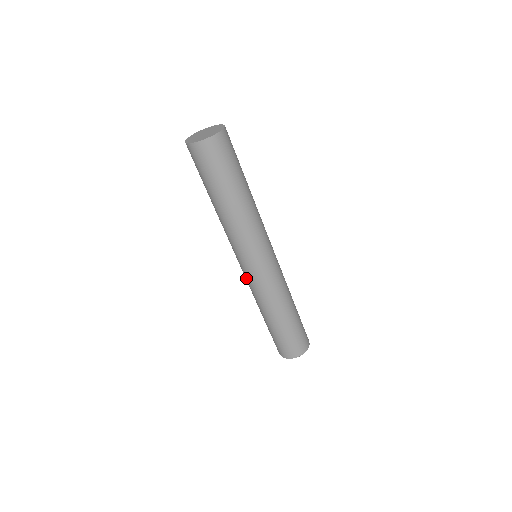
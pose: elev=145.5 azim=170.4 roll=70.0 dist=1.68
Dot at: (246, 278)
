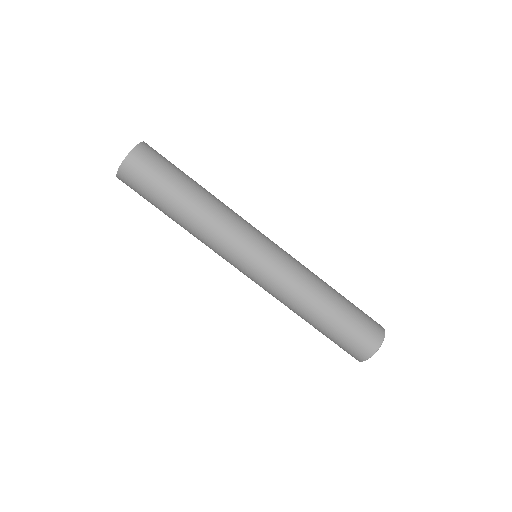
Dot at: (261, 283)
